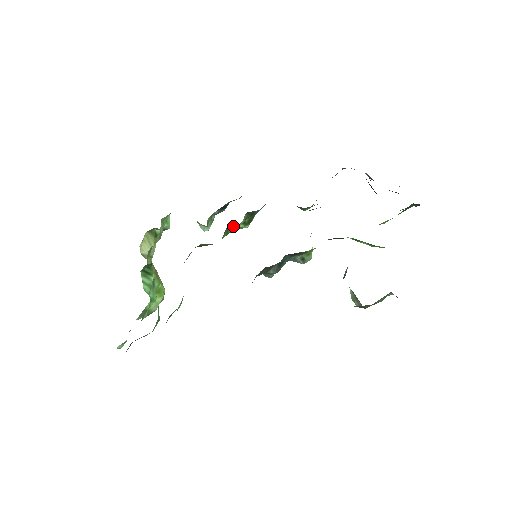
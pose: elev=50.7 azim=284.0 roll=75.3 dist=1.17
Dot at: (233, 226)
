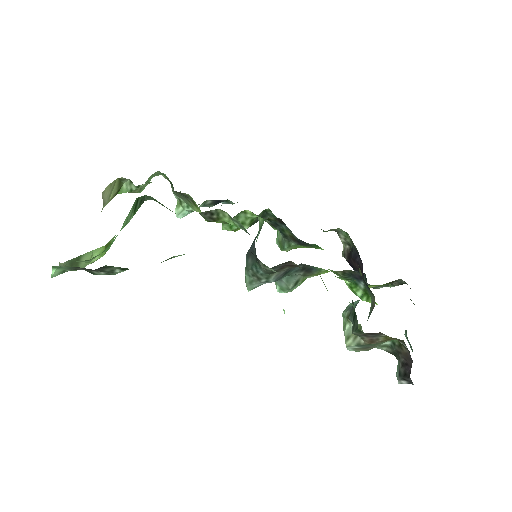
Dot at: (243, 216)
